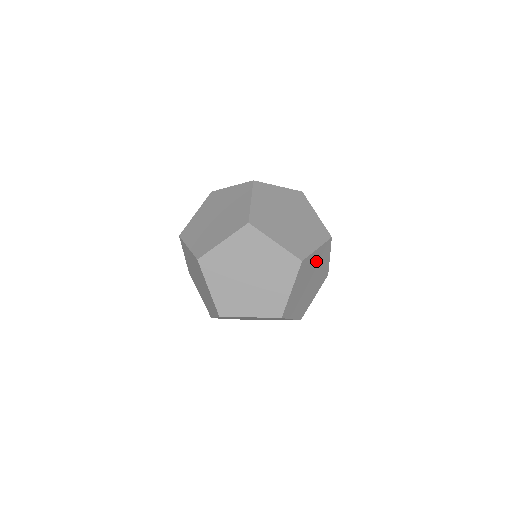
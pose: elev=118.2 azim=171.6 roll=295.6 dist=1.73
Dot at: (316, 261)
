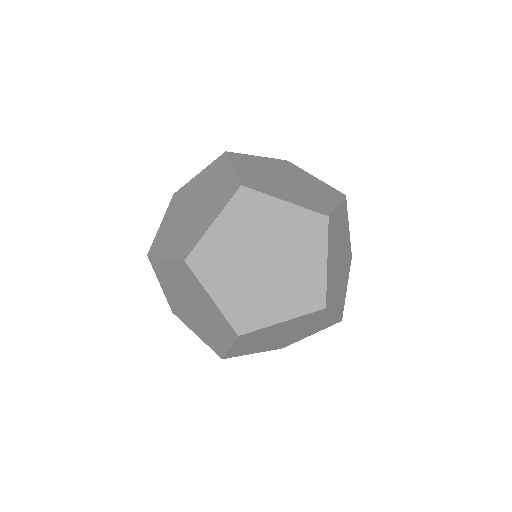
Dot at: (332, 255)
